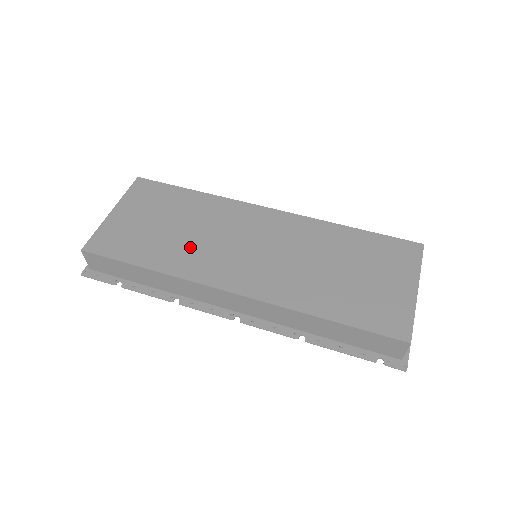
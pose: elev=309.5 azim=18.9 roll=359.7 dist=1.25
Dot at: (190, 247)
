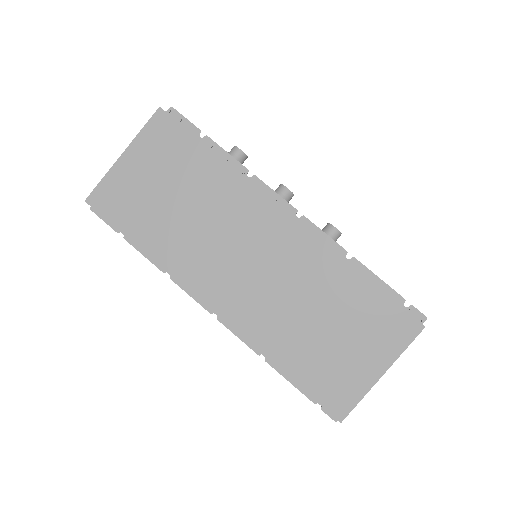
Dot at: (187, 237)
